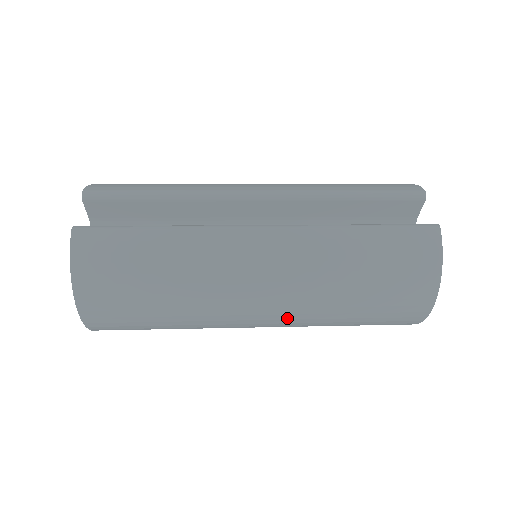
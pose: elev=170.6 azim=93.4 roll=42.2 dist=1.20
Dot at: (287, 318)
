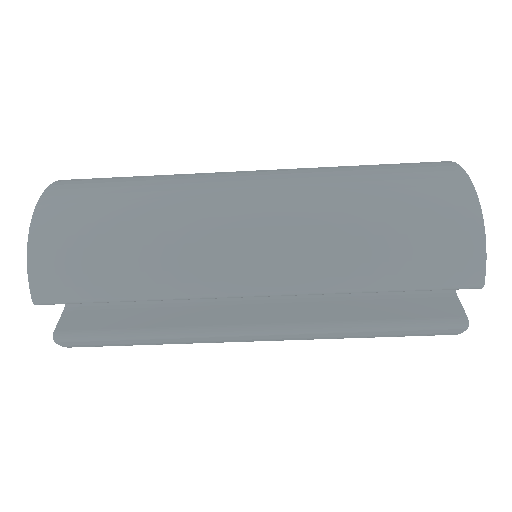
Dot at: (285, 184)
